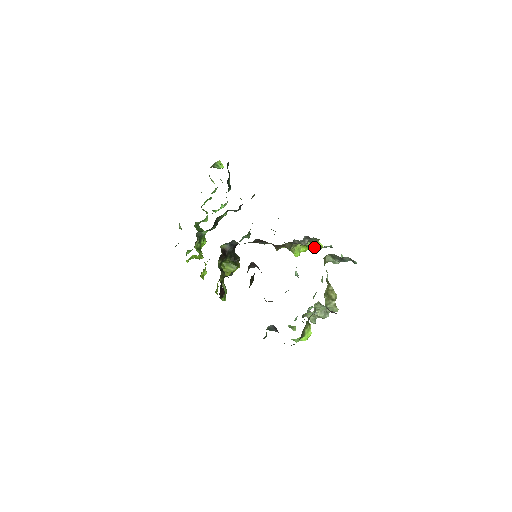
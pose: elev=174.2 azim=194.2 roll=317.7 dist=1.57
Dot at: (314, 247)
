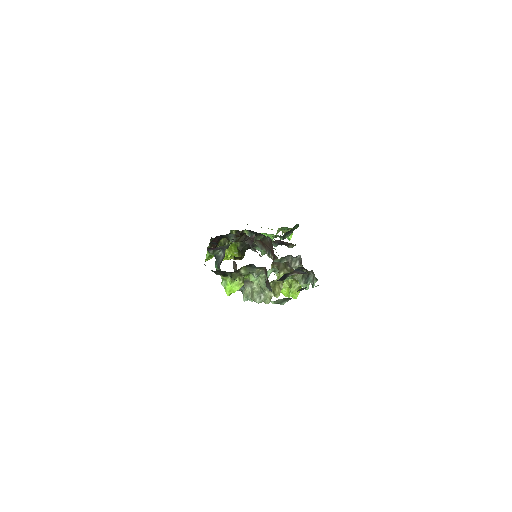
Dot at: (295, 289)
